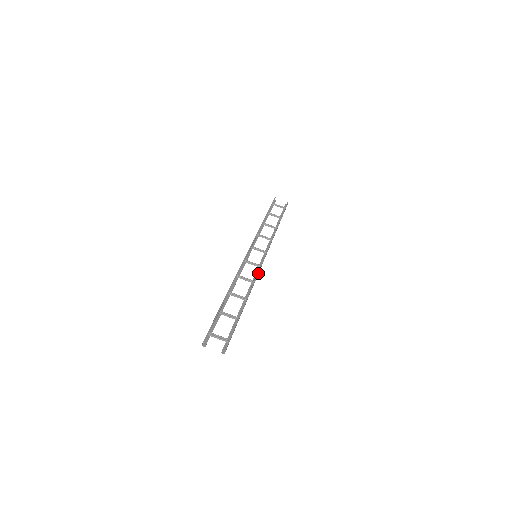
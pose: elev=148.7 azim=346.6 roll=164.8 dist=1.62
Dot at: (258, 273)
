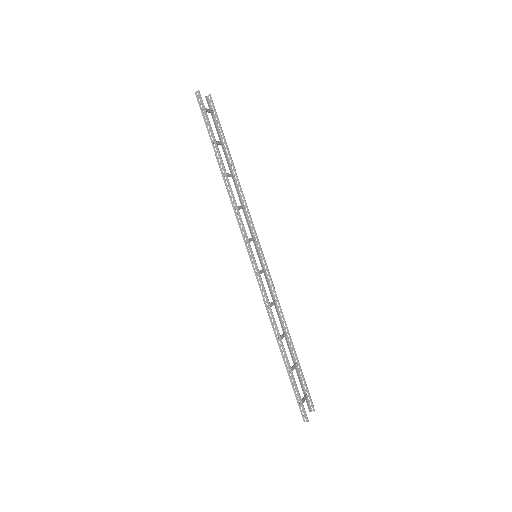
Dot at: (270, 285)
